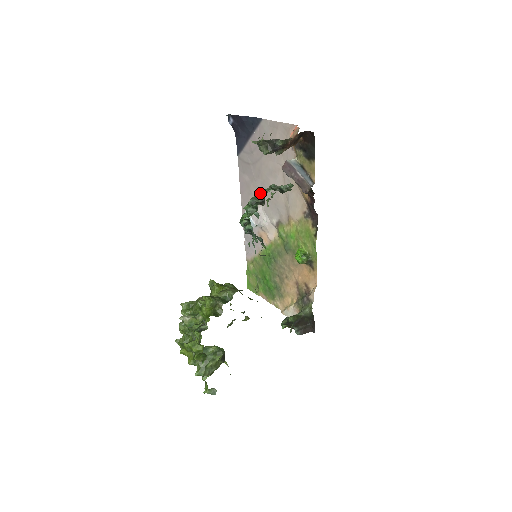
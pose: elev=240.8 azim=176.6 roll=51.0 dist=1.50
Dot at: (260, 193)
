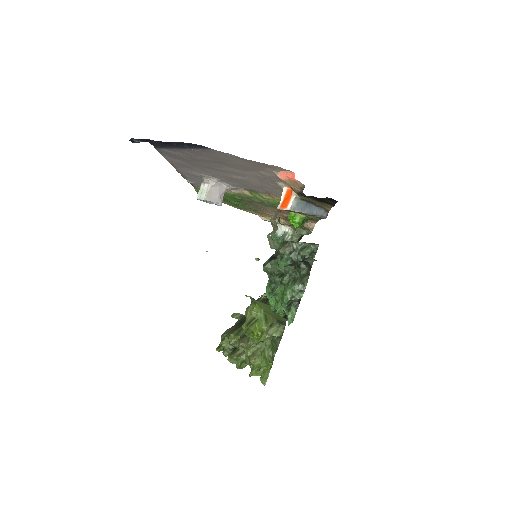
Dot at: (292, 292)
